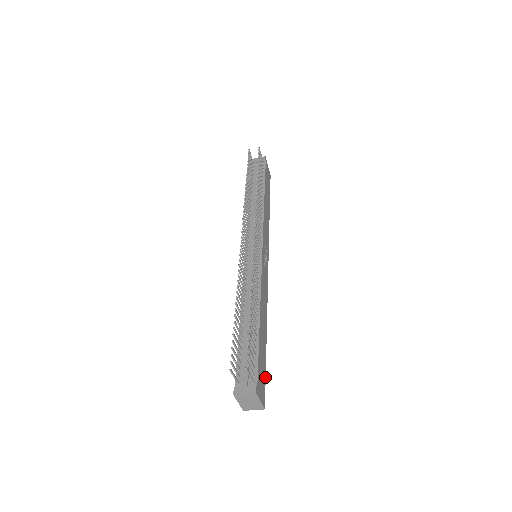
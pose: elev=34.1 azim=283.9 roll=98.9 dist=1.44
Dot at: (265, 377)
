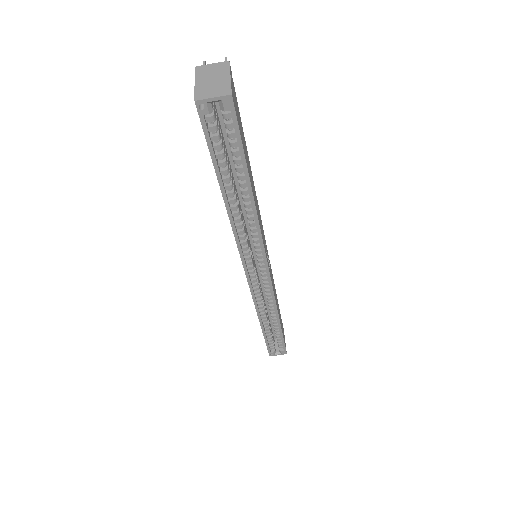
Dot at: (241, 140)
